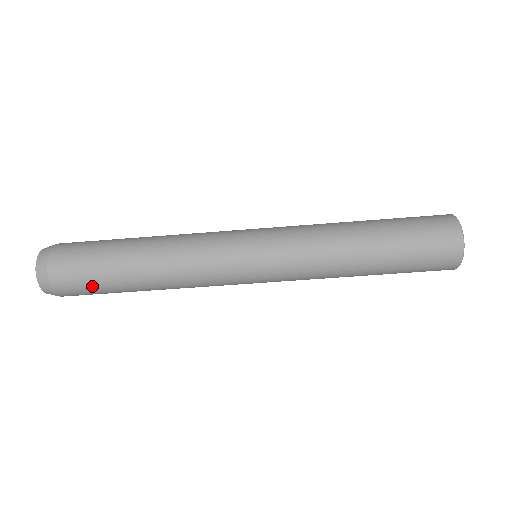
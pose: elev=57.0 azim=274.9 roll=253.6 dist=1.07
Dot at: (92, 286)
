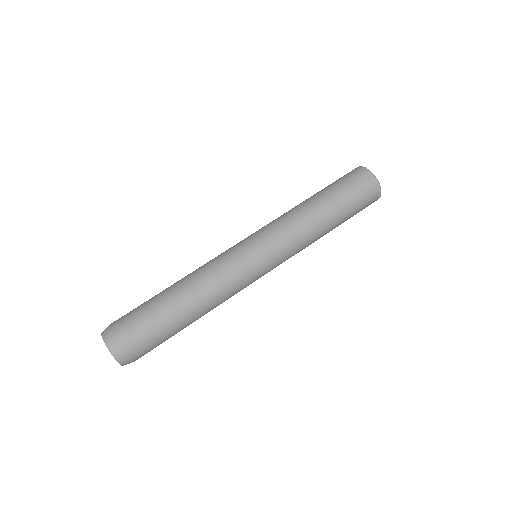
Dot at: (142, 314)
